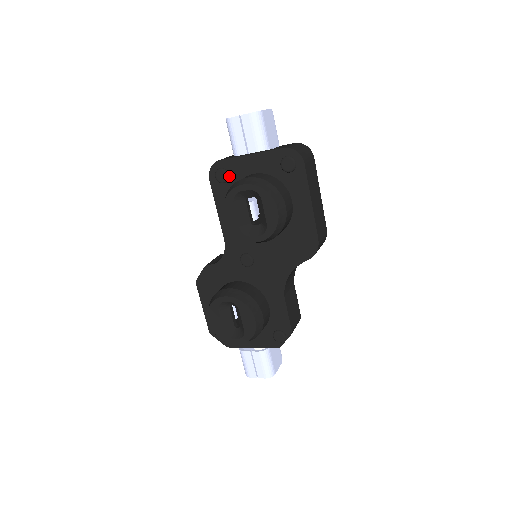
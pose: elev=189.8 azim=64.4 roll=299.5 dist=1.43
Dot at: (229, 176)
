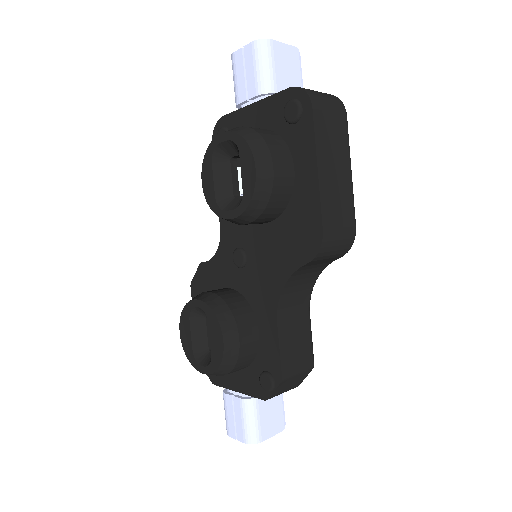
Dot at: occluded
